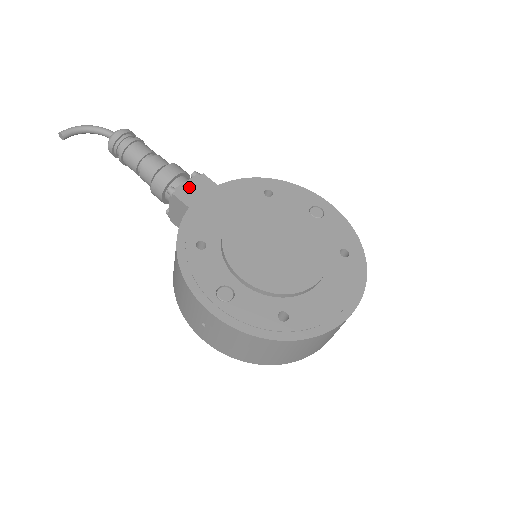
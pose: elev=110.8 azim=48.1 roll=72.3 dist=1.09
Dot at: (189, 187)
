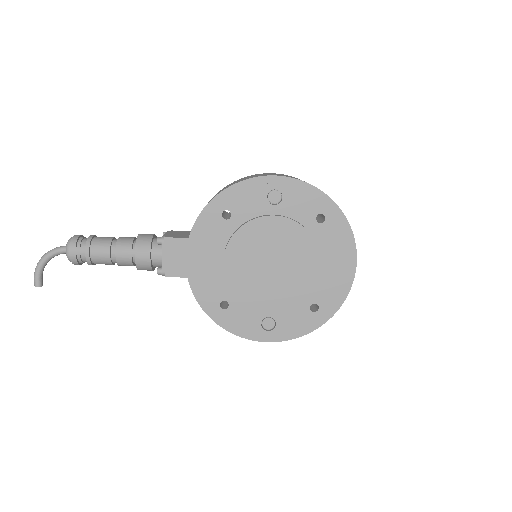
Dot at: (169, 260)
